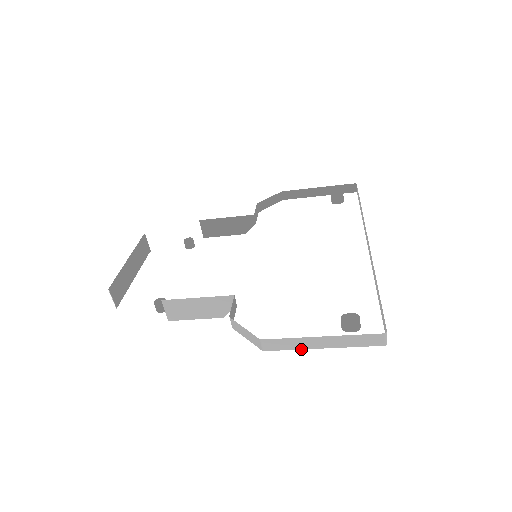
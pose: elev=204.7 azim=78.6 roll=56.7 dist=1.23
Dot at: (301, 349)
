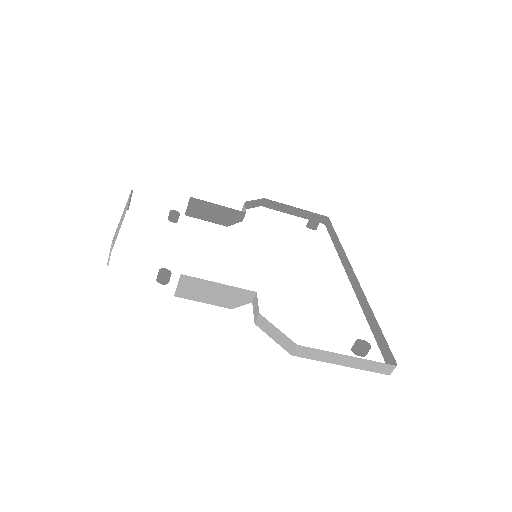
Dot at: occluded
